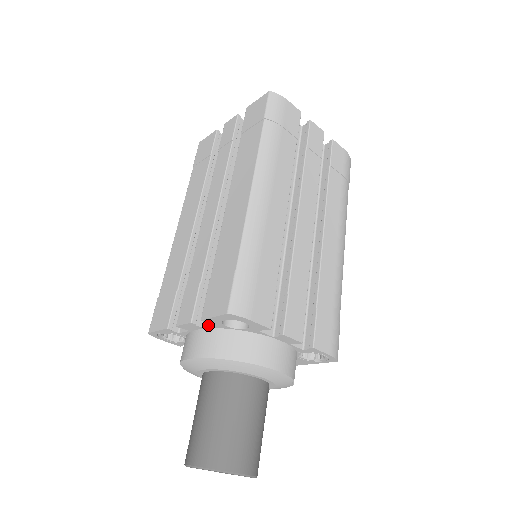
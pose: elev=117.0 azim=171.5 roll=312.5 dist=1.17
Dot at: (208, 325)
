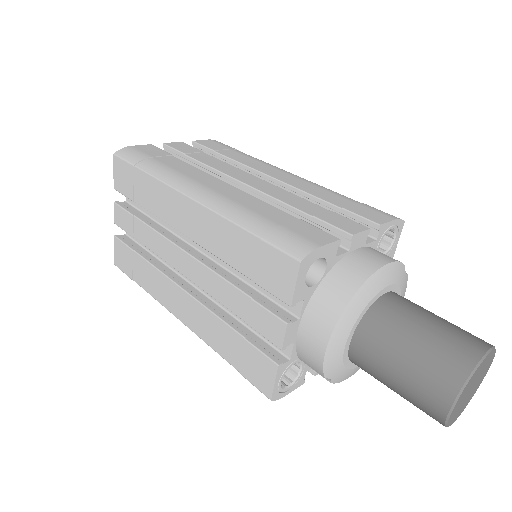
Dot at: (300, 309)
